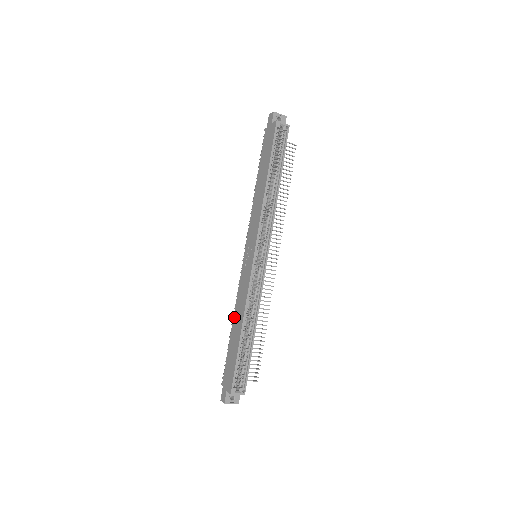
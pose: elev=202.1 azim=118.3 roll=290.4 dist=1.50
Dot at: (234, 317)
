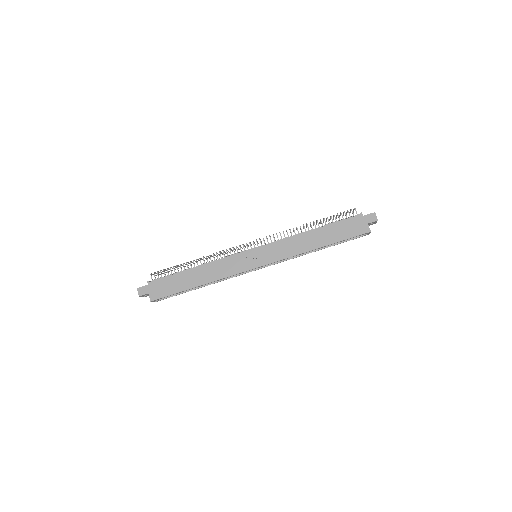
Dot at: (202, 267)
